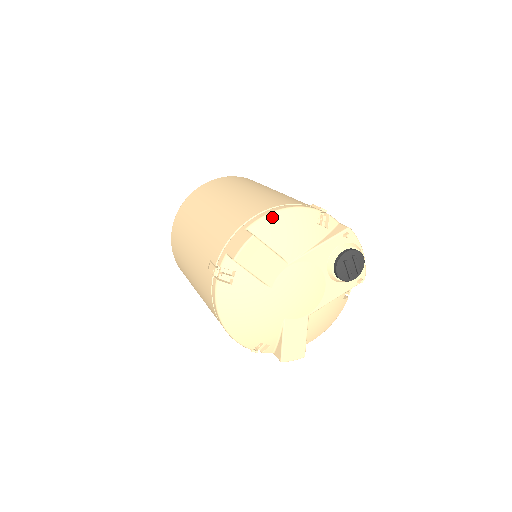
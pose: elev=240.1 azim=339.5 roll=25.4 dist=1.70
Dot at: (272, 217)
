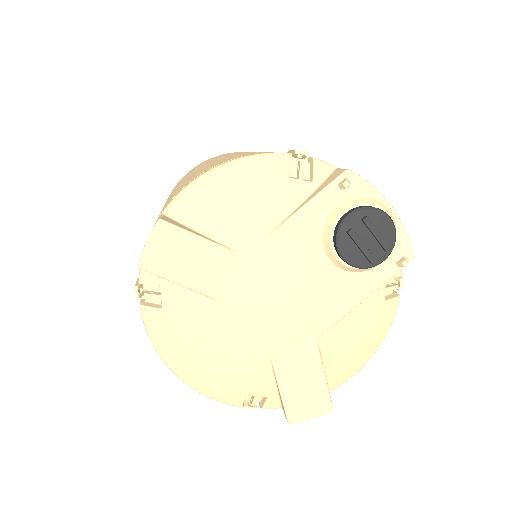
Dot at: (201, 183)
